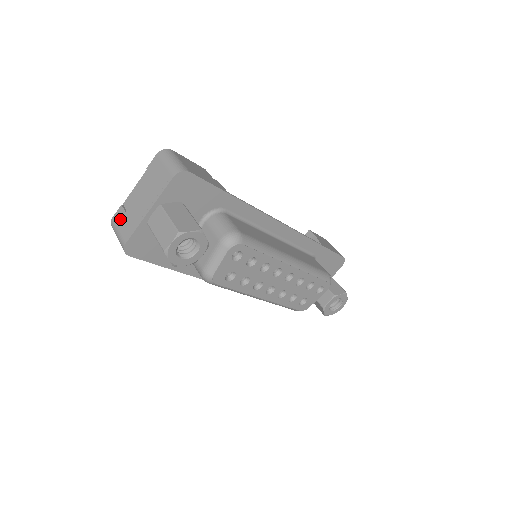
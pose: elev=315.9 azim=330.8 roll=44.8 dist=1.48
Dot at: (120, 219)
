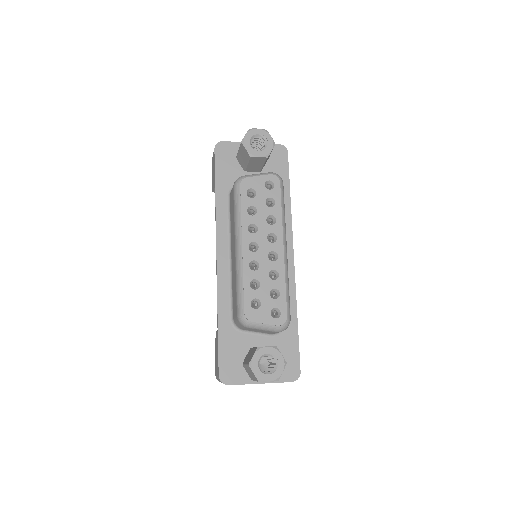
Dot at: occluded
